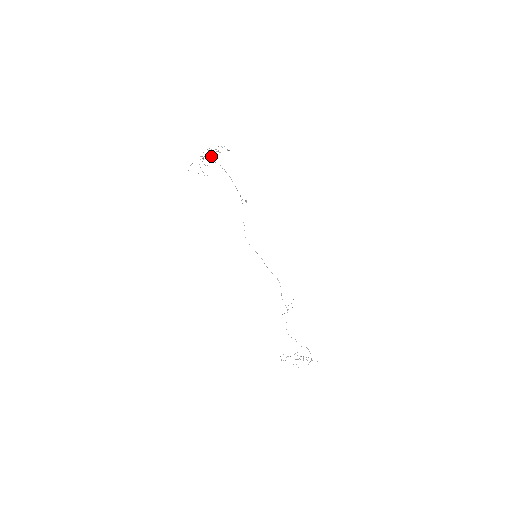
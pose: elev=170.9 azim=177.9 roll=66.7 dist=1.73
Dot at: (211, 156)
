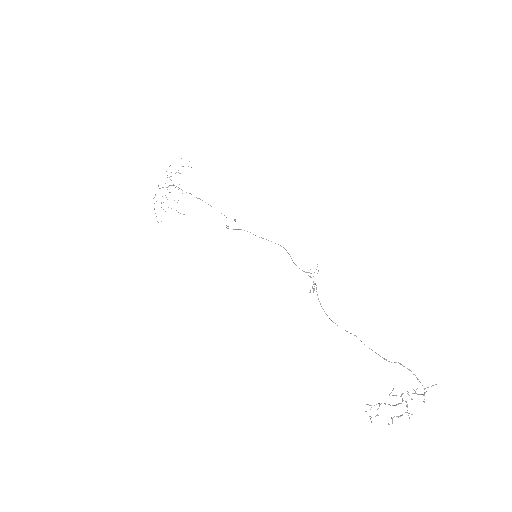
Dot at: (178, 187)
